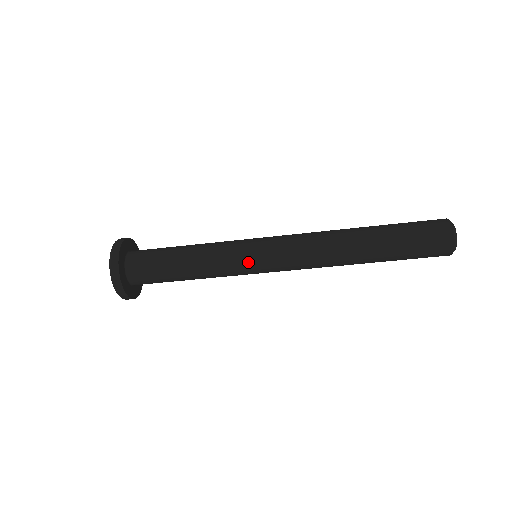
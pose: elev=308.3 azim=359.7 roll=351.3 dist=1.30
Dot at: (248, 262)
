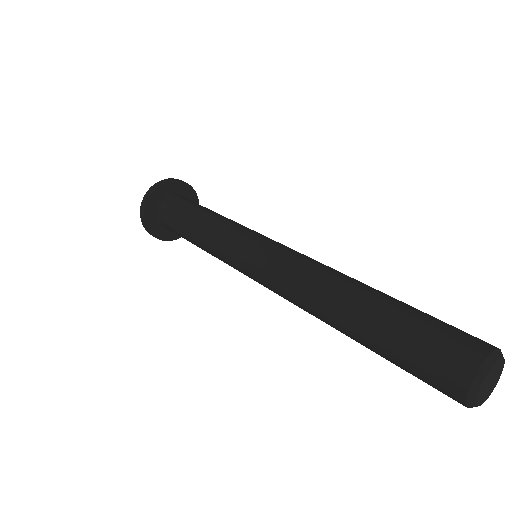
Dot at: (236, 249)
